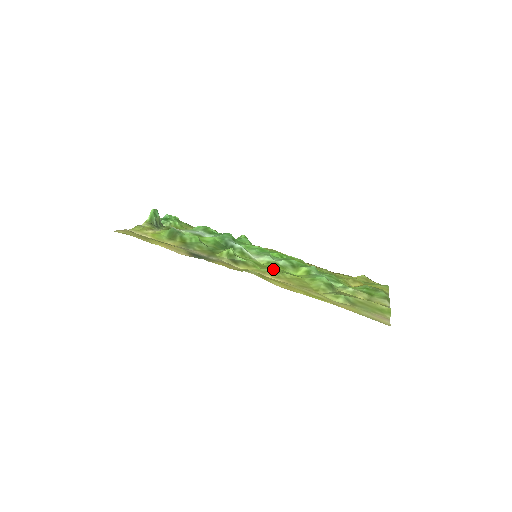
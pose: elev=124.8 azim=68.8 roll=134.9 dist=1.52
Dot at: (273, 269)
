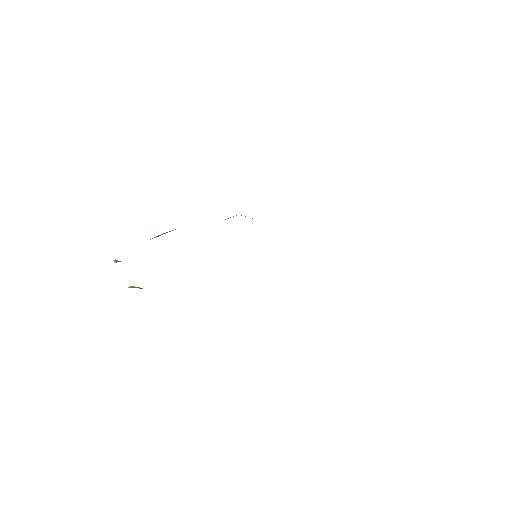
Dot at: occluded
